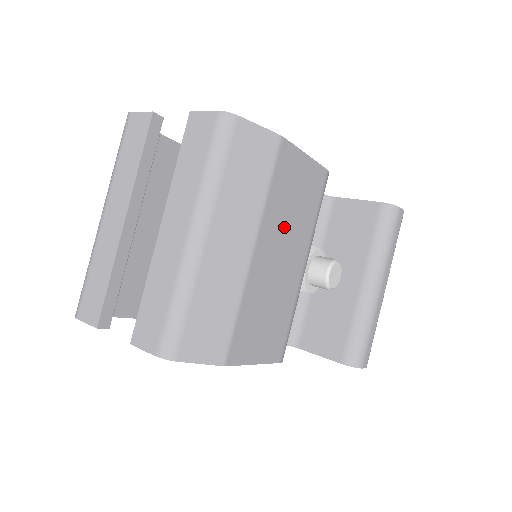
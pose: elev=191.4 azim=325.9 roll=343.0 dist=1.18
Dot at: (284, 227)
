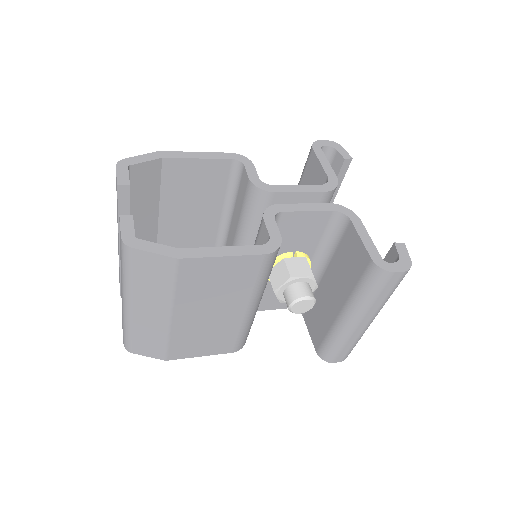
Dot at: (207, 299)
